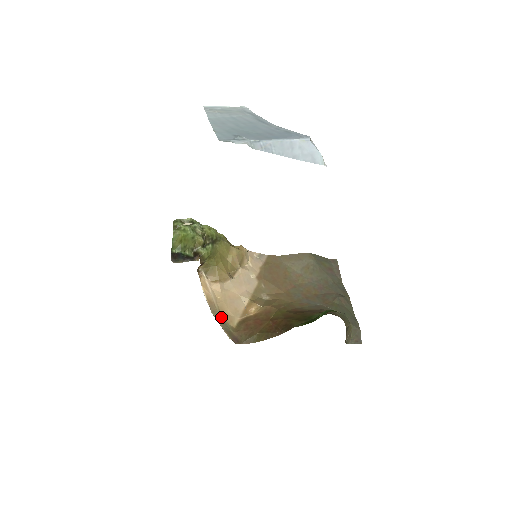
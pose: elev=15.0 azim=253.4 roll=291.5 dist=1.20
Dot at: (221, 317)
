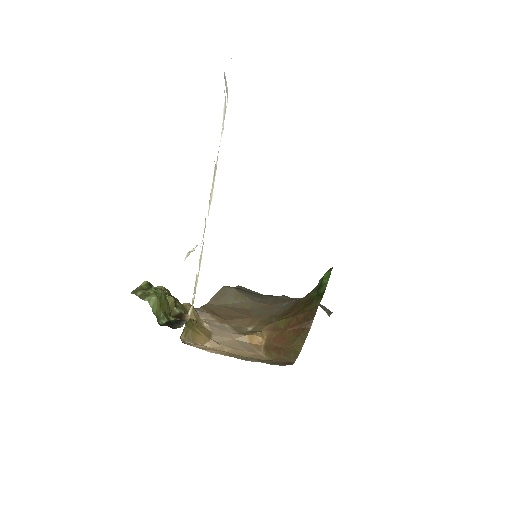
Dot at: (253, 359)
